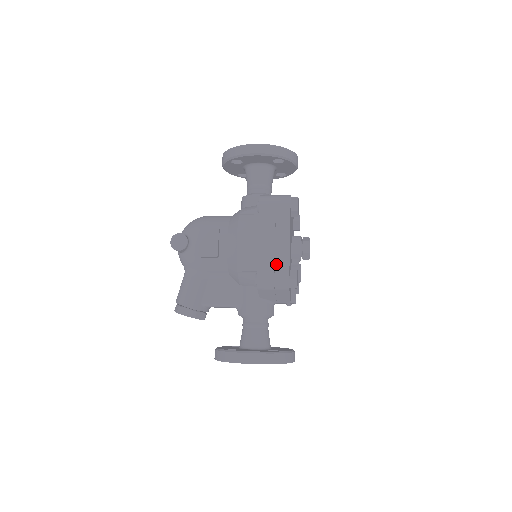
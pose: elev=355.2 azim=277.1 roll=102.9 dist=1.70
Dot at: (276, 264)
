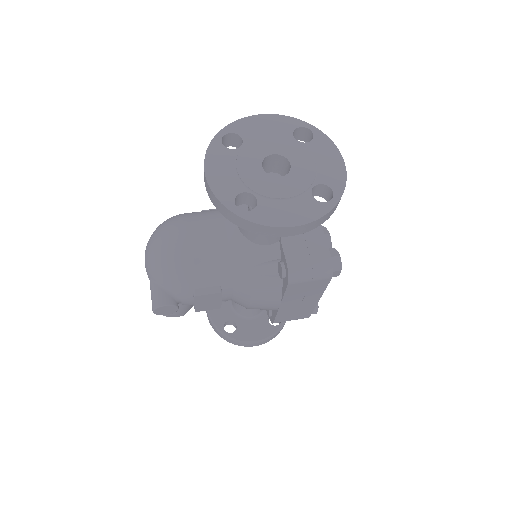
Dot at: (298, 313)
